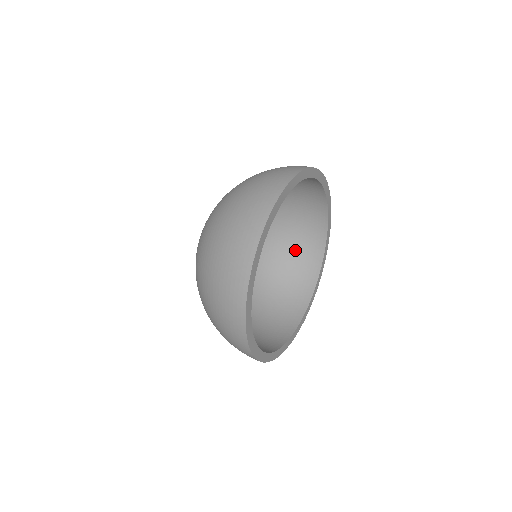
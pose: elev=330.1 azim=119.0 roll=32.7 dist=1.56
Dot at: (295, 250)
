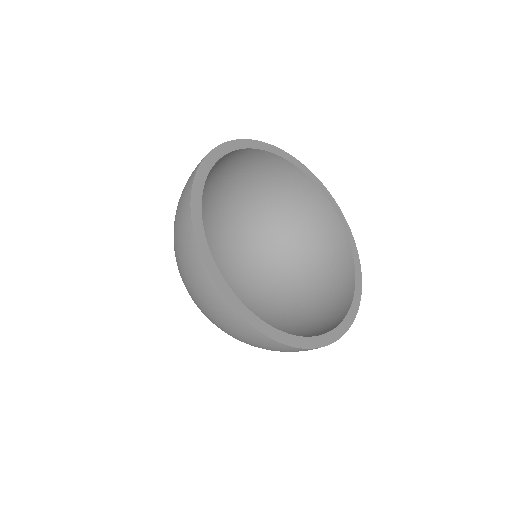
Dot at: (310, 325)
